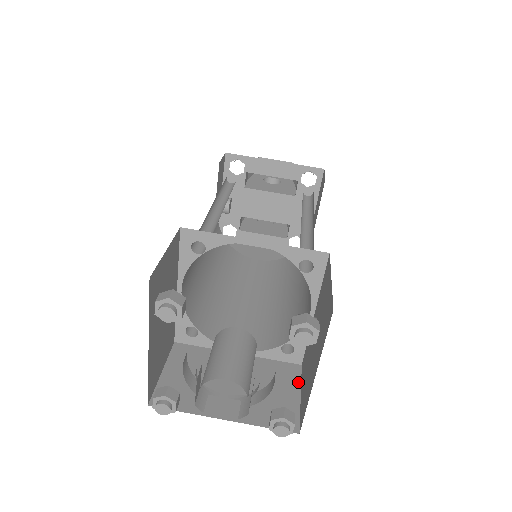
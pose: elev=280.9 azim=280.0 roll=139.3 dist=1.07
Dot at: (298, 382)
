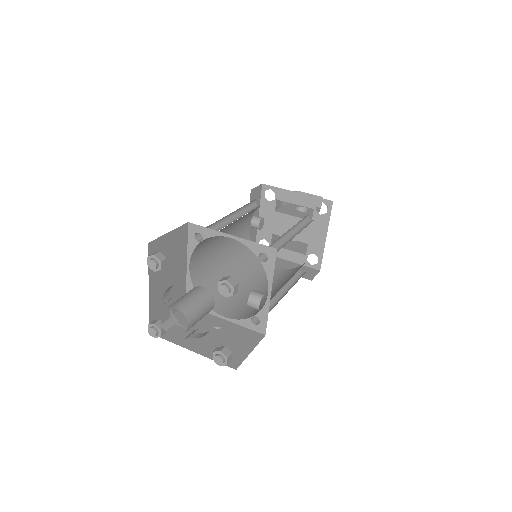
Dot at: (255, 344)
